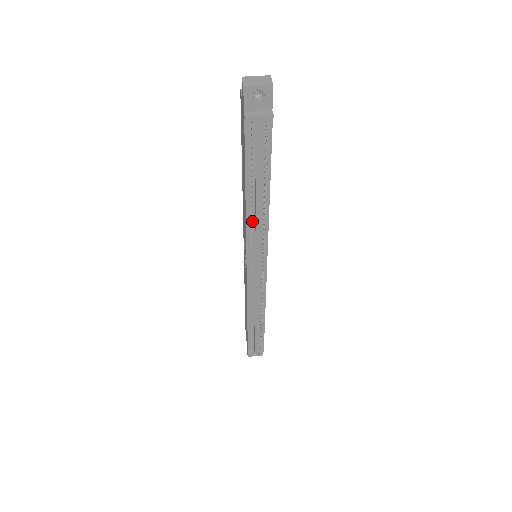
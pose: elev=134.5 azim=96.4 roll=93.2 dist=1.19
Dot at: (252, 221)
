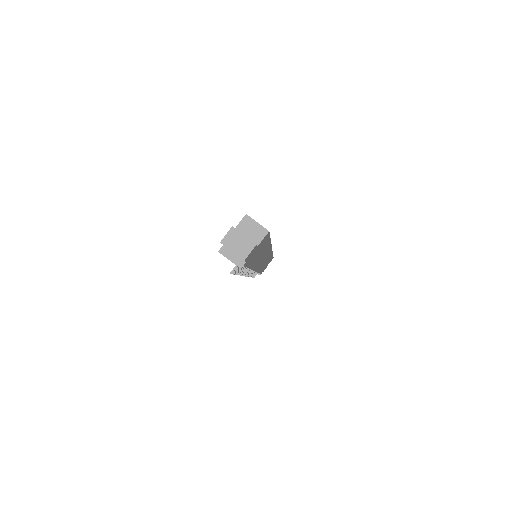
Dot at: occluded
